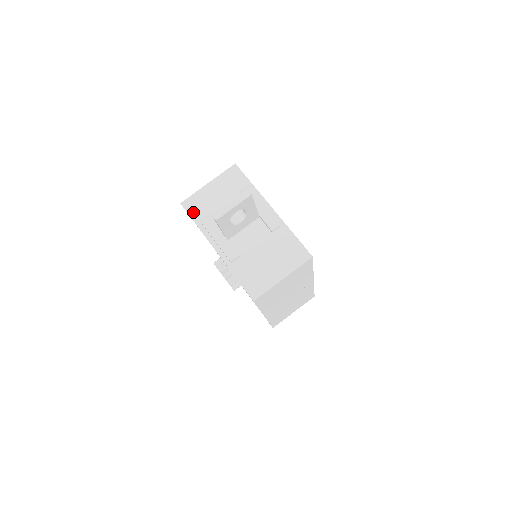
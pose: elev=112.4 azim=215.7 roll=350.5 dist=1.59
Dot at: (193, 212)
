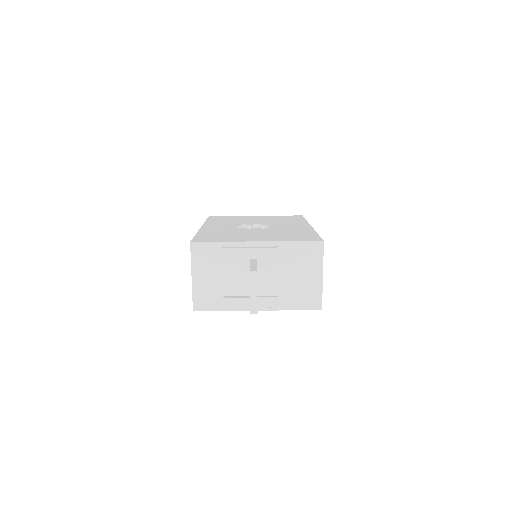
Dot at: (210, 306)
